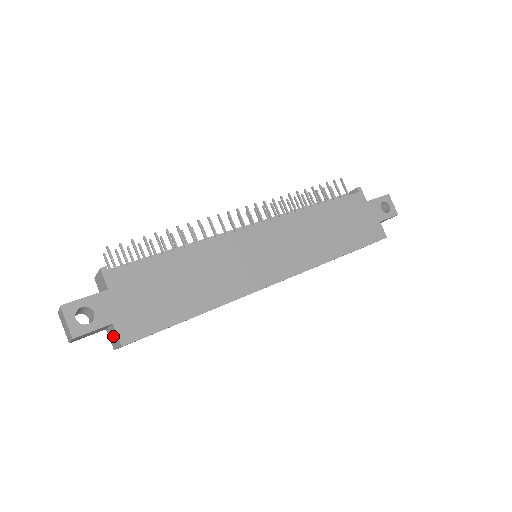
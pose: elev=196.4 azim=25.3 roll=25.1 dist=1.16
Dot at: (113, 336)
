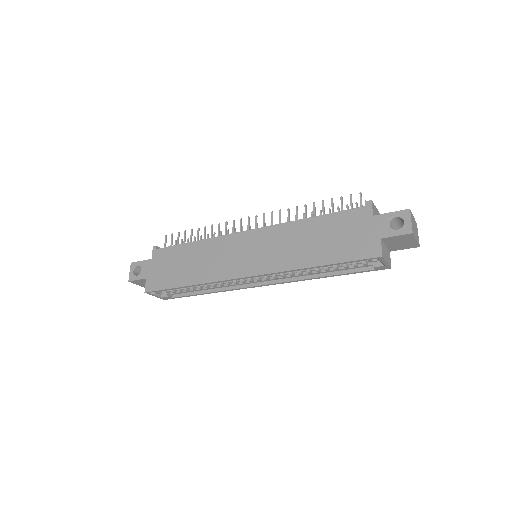
Dot at: occluded
